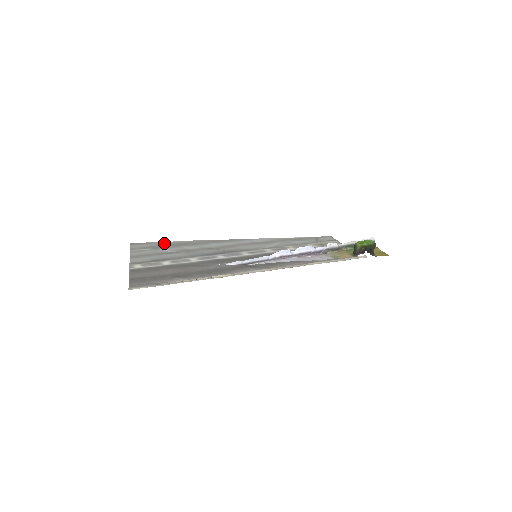
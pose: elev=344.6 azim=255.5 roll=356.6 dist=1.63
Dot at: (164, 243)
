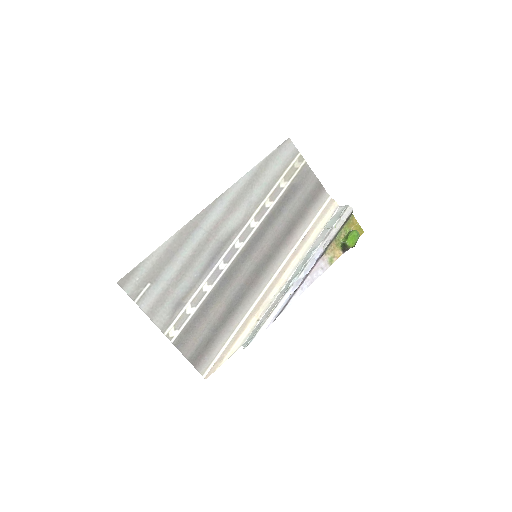
Dot at: (150, 262)
